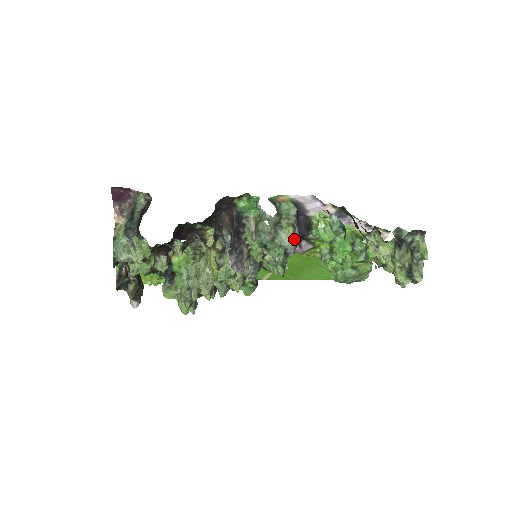
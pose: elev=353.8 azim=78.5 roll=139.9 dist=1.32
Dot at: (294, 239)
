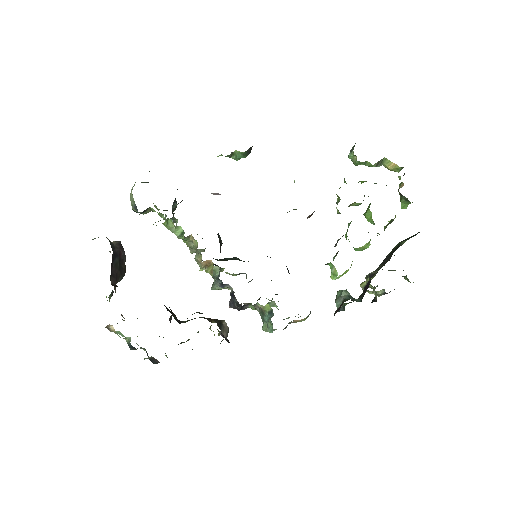
Dot at: occluded
